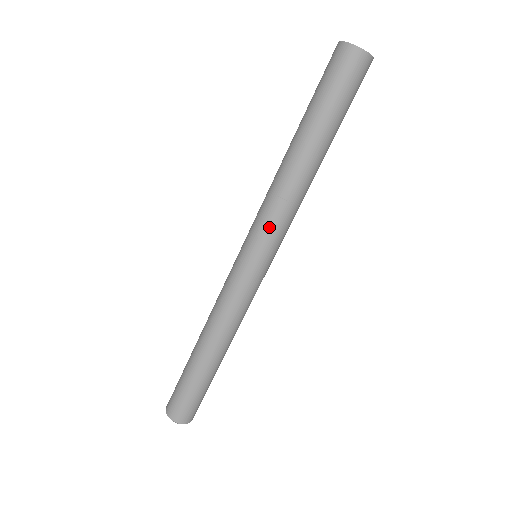
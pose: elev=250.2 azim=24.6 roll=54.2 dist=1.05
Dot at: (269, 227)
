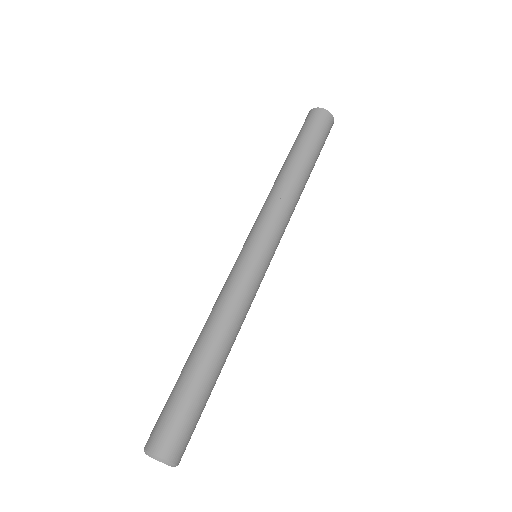
Dot at: (270, 220)
